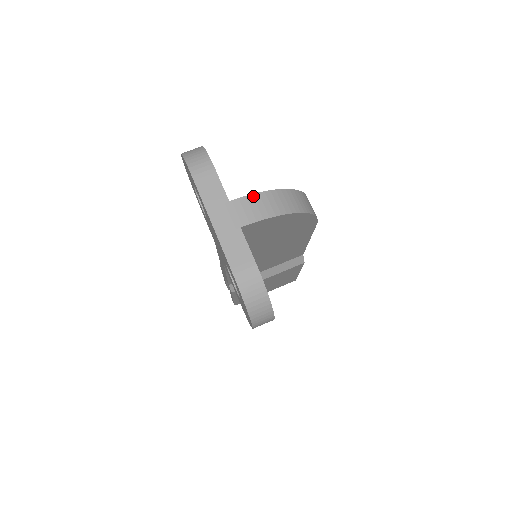
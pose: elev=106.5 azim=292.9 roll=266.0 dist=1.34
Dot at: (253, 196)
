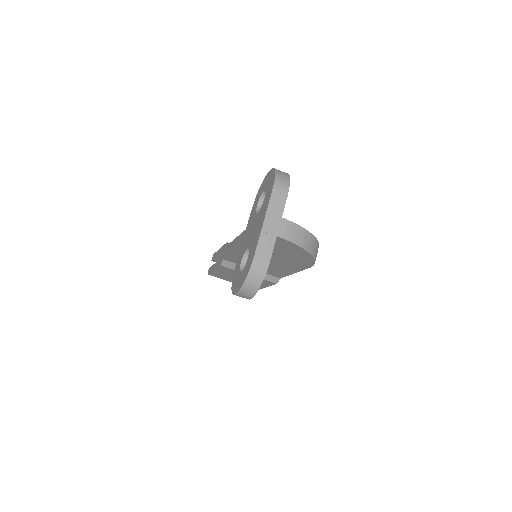
Dot at: (296, 225)
